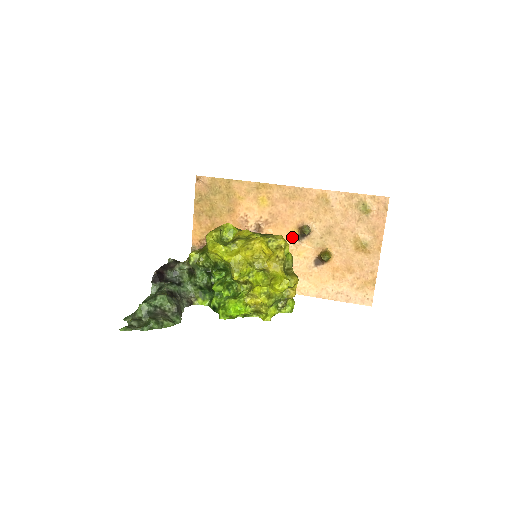
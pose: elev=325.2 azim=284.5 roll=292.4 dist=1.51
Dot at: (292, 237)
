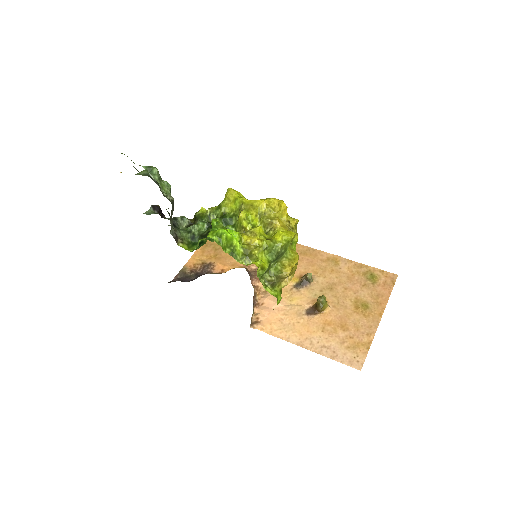
Dot at: (291, 283)
